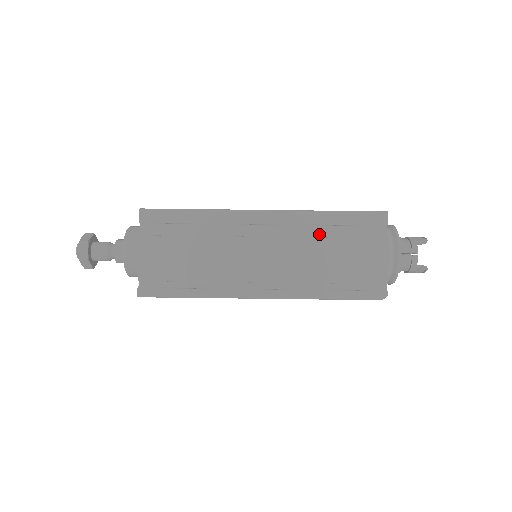
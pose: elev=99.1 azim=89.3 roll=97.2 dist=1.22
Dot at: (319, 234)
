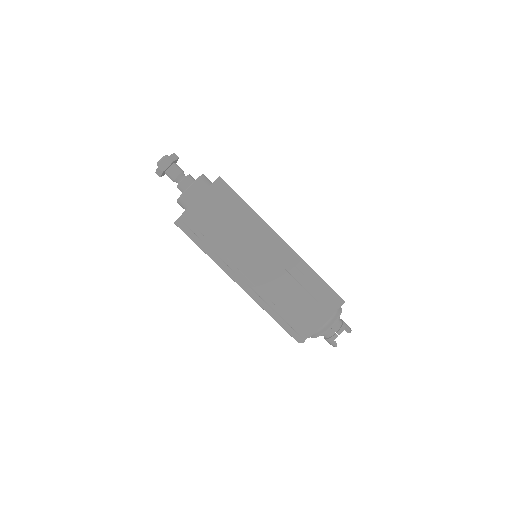
Dot at: (300, 280)
